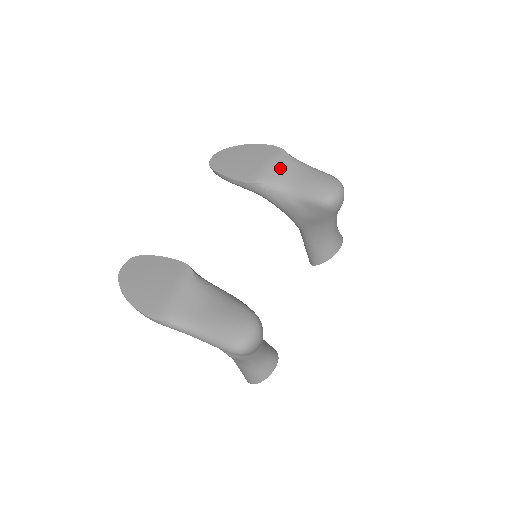
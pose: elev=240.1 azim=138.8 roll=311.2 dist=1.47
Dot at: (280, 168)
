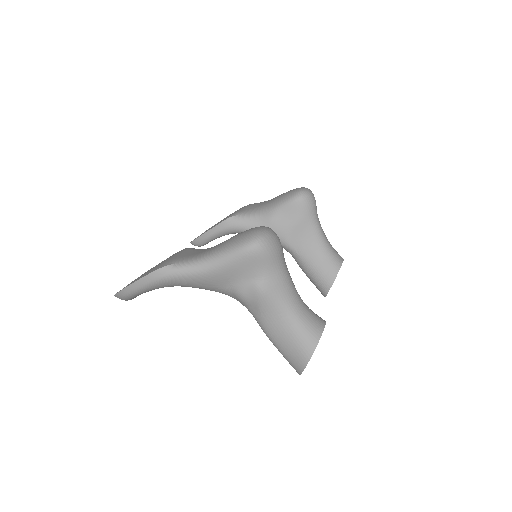
Dot at: (250, 206)
